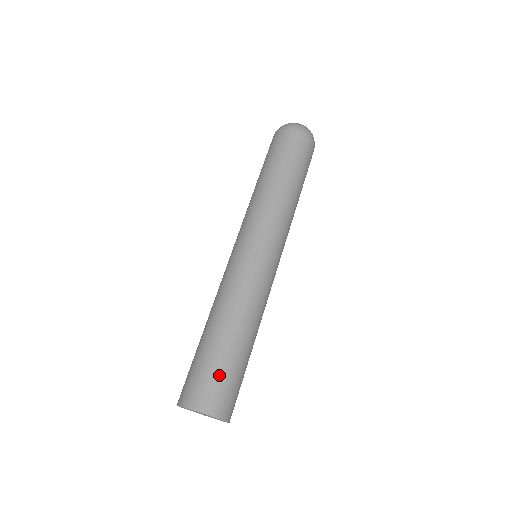
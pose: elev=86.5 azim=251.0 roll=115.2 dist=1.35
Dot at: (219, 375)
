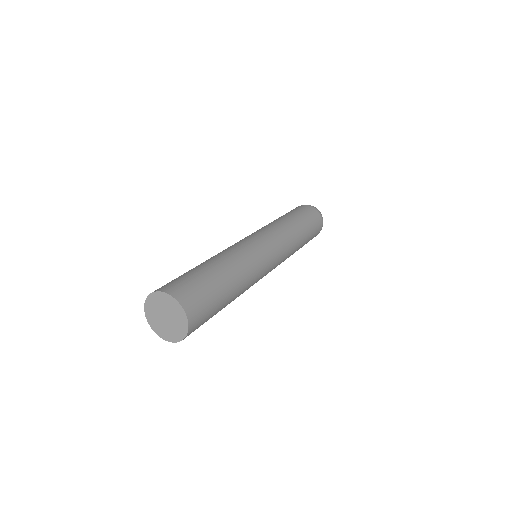
Dot at: (202, 286)
